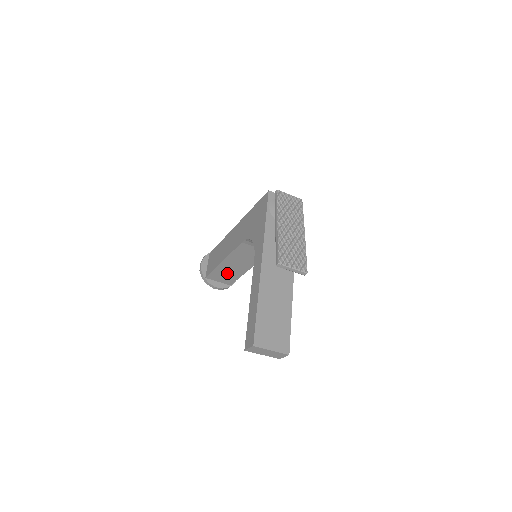
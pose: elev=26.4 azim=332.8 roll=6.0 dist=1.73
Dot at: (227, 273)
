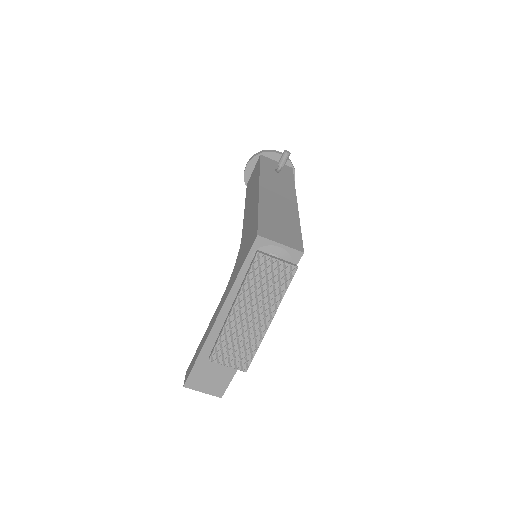
Dot at: occluded
